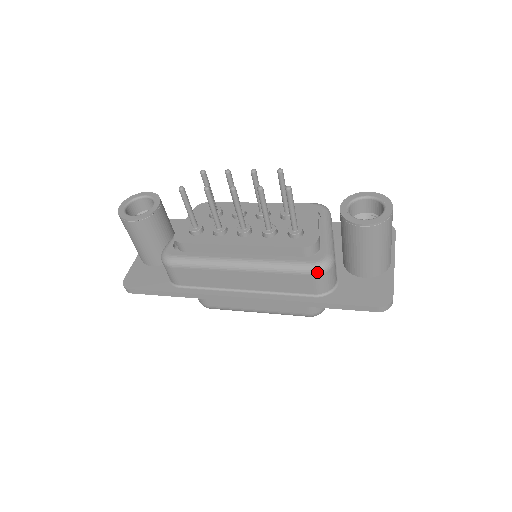
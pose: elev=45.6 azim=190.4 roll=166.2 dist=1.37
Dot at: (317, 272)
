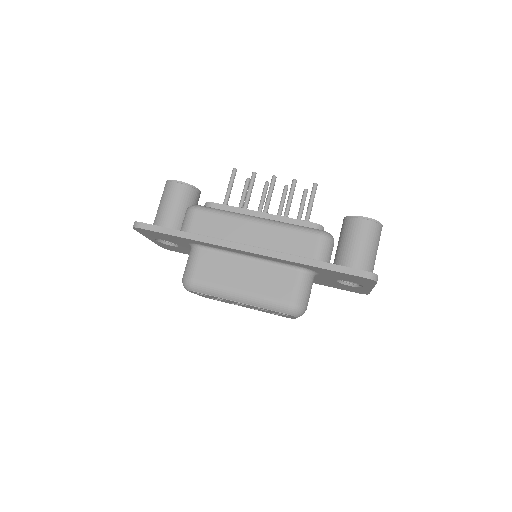
Dot at: (323, 234)
